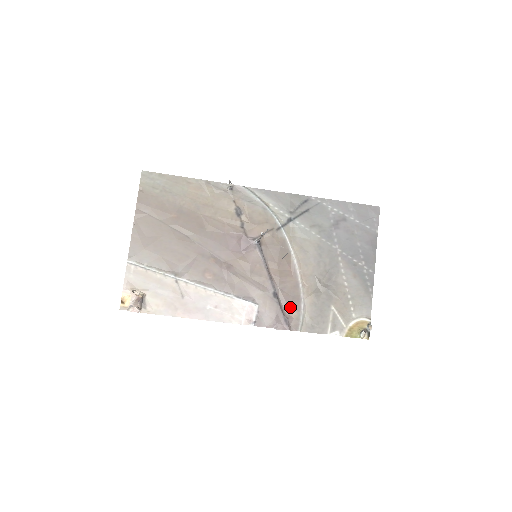
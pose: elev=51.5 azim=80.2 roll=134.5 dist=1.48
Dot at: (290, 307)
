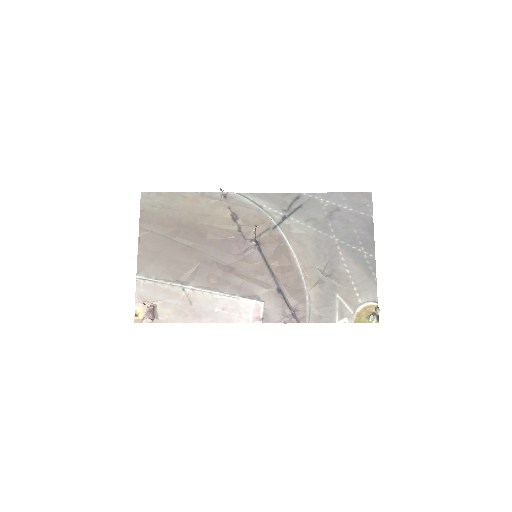
Dot at: (295, 300)
